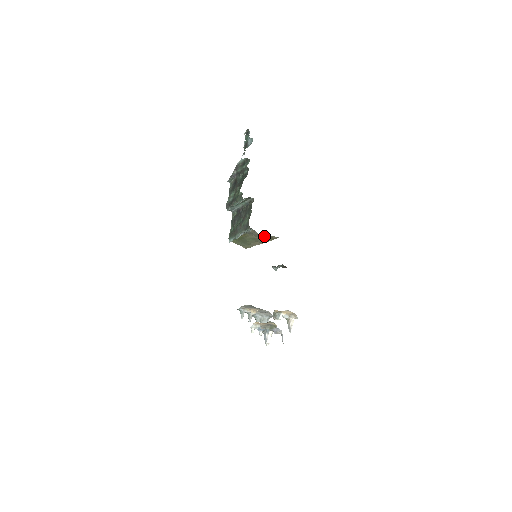
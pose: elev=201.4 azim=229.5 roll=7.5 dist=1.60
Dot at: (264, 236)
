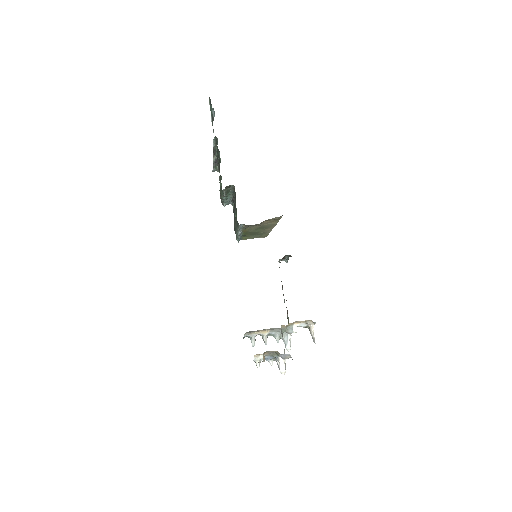
Dot at: (265, 222)
